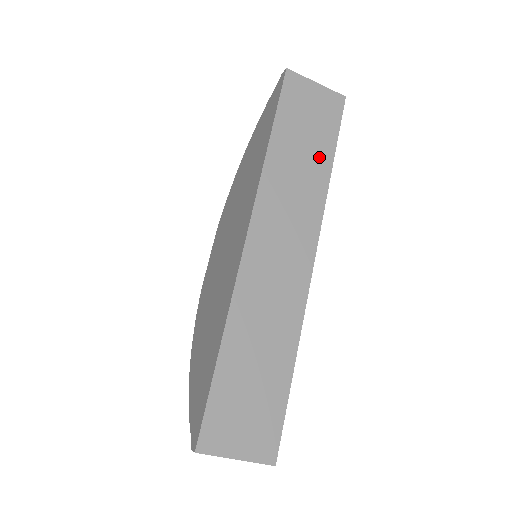
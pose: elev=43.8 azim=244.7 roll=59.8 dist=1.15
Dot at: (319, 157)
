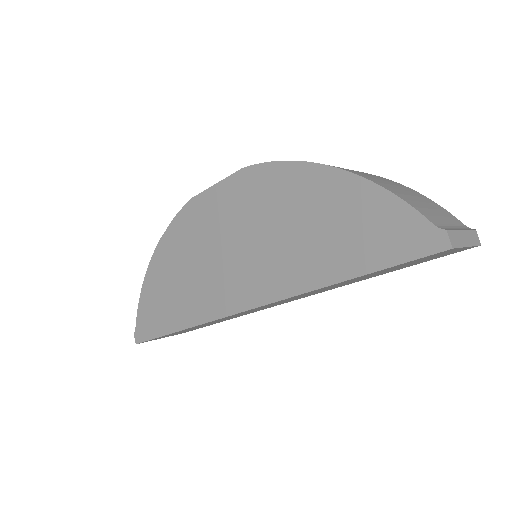
Dot at: occluded
